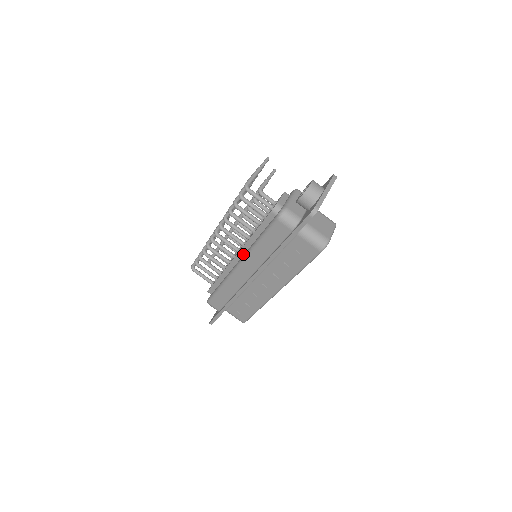
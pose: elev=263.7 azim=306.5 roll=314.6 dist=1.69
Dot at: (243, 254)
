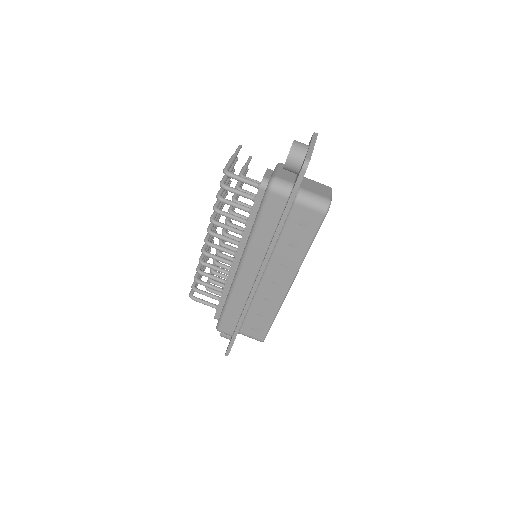
Dot at: (242, 253)
